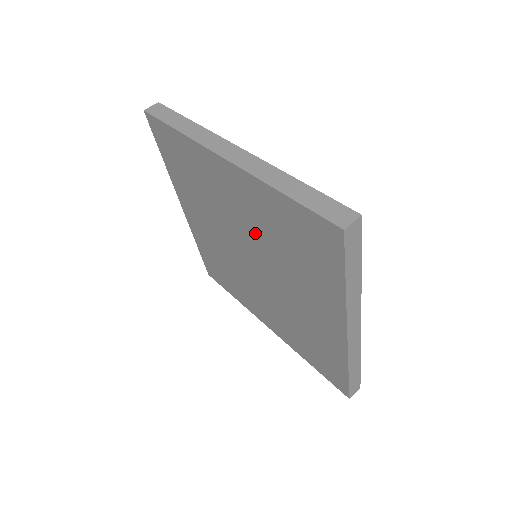
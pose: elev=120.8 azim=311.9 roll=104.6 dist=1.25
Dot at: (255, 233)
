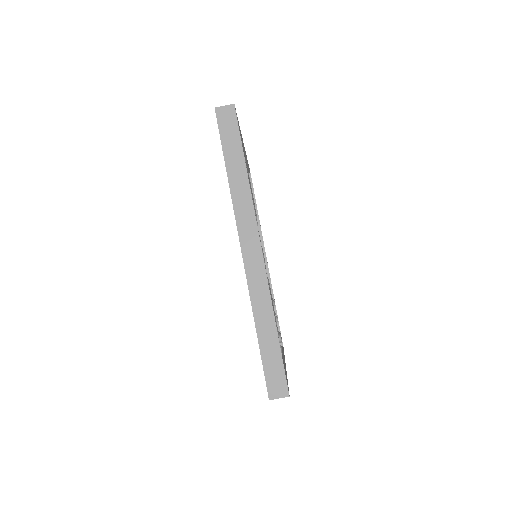
Dot at: occluded
